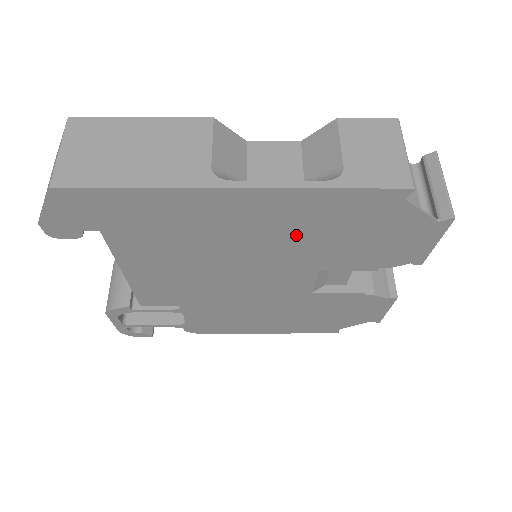
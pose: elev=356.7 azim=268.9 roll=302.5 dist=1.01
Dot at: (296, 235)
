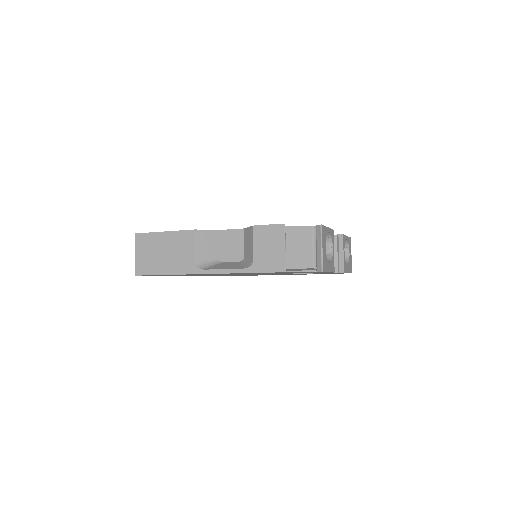
Dot at: occluded
